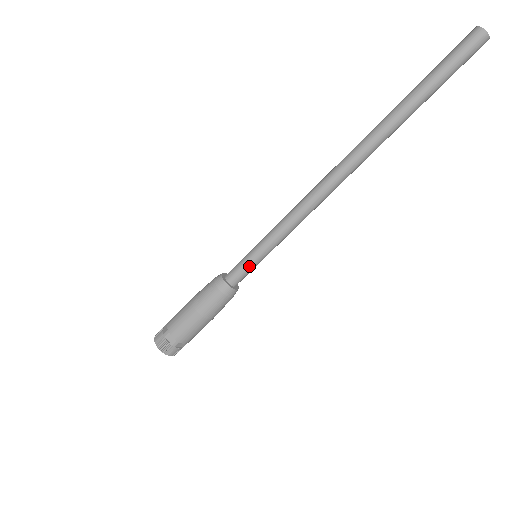
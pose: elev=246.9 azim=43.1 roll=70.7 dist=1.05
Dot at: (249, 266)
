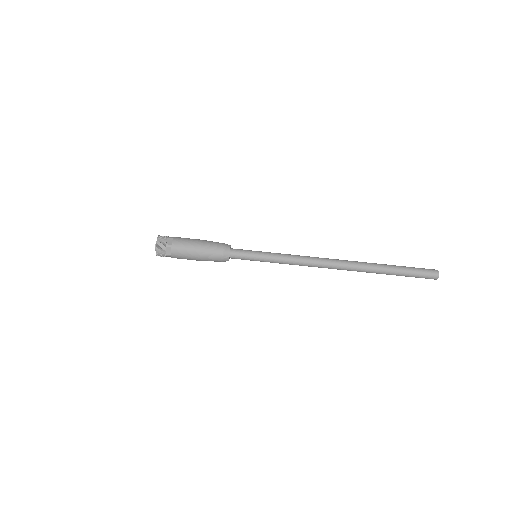
Dot at: (249, 259)
